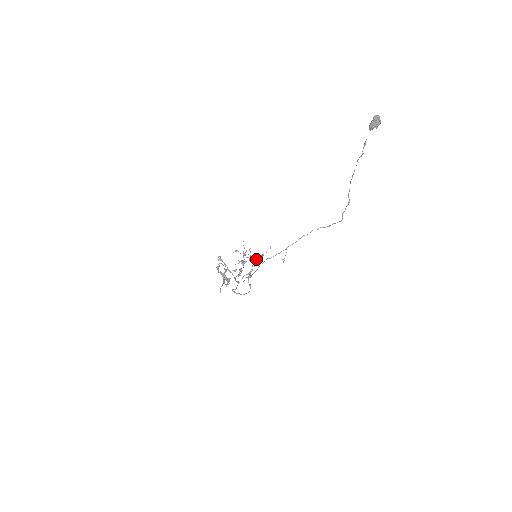
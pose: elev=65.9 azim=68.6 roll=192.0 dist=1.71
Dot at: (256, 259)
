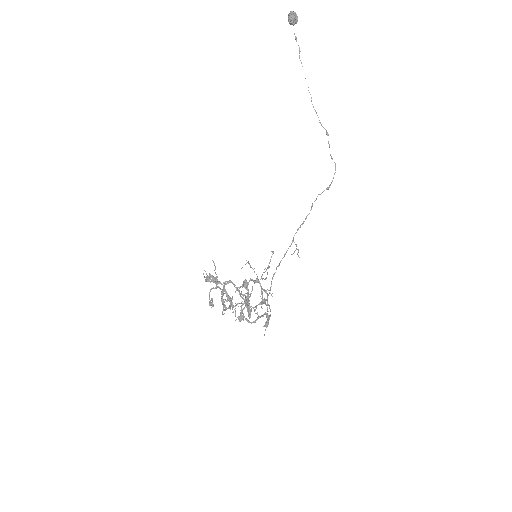
Dot at: occluded
